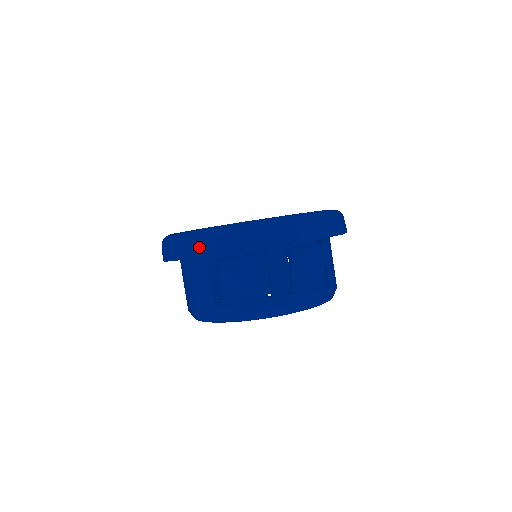
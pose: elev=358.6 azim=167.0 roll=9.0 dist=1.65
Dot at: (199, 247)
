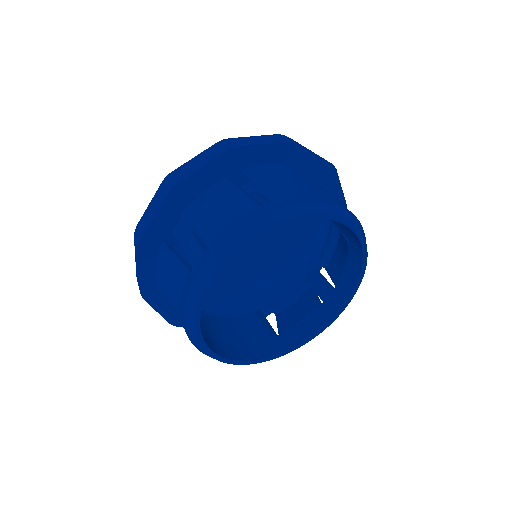
Dot at: (138, 283)
